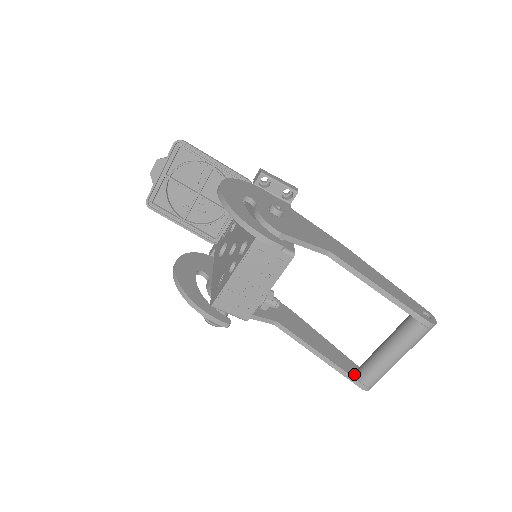
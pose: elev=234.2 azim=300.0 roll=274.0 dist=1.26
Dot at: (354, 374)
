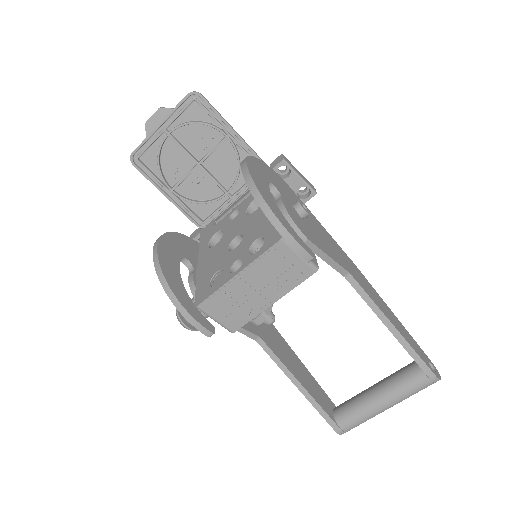
Dot at: (331, 414)
